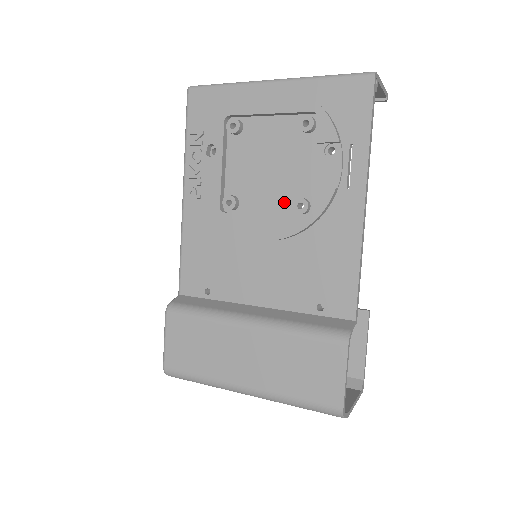
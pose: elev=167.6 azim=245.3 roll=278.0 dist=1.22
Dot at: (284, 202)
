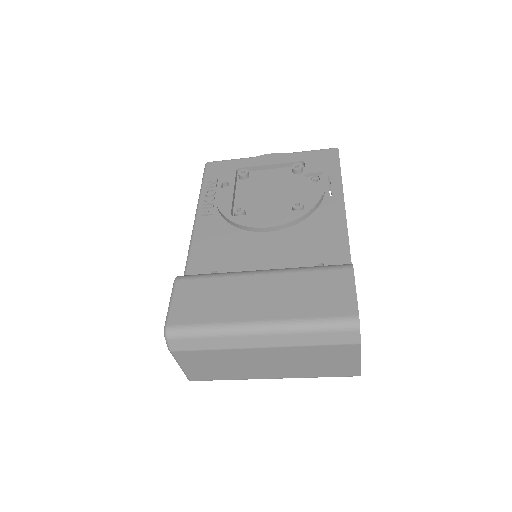
Dot at: (283, 208)
